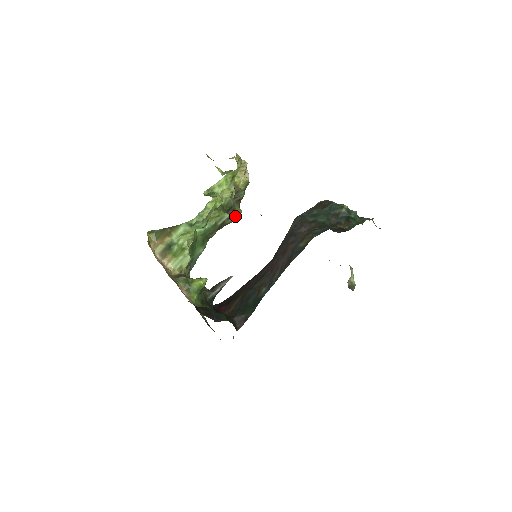
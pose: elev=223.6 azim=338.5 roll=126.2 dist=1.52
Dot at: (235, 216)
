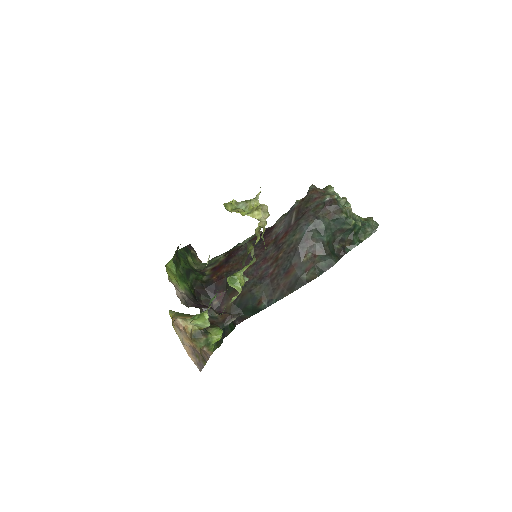
Dot at: (247, 255)
